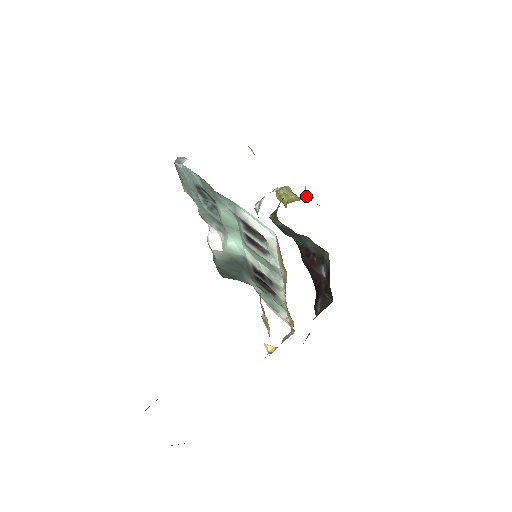
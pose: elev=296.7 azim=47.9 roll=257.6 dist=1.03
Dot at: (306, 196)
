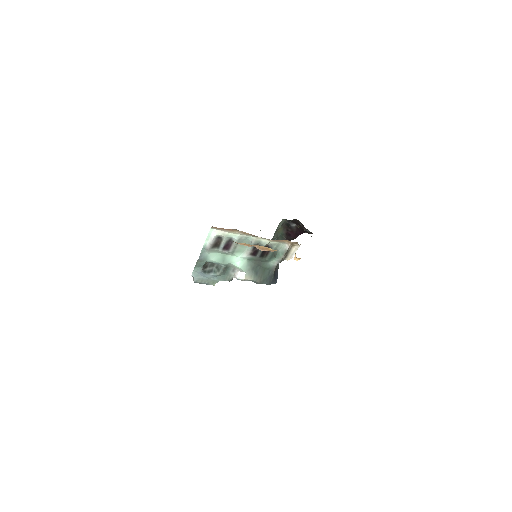
Dot at: occluded
